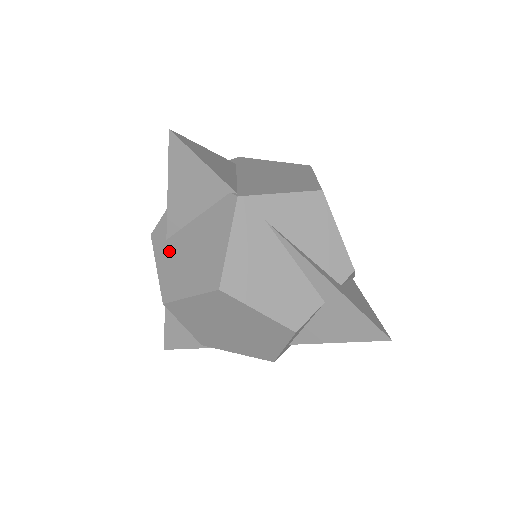
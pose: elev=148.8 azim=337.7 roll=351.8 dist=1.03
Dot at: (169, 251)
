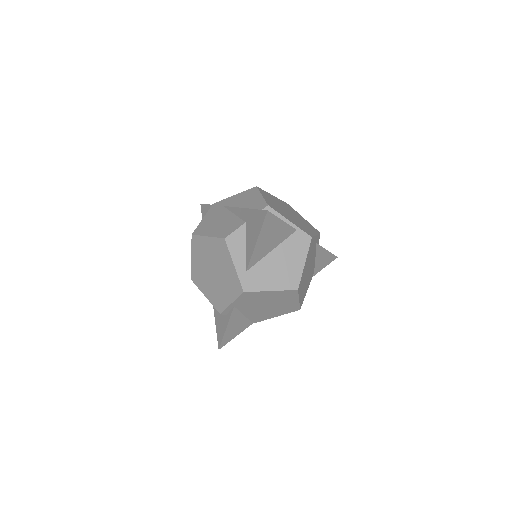
Dot at: occluded
